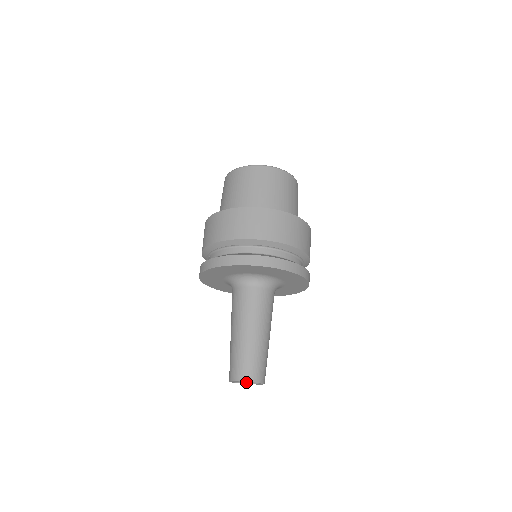
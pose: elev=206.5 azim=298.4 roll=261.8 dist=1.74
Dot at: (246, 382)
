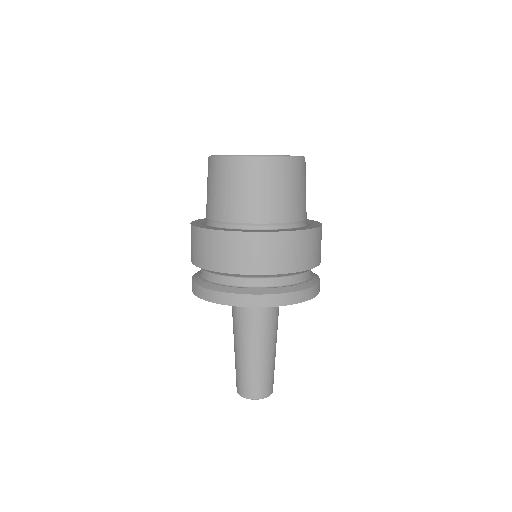
Dot at: occluded
